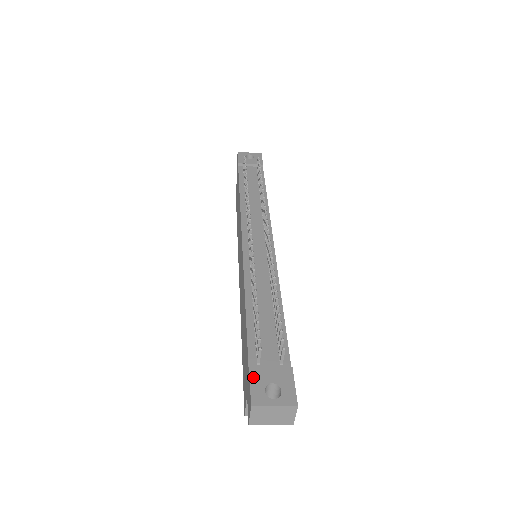
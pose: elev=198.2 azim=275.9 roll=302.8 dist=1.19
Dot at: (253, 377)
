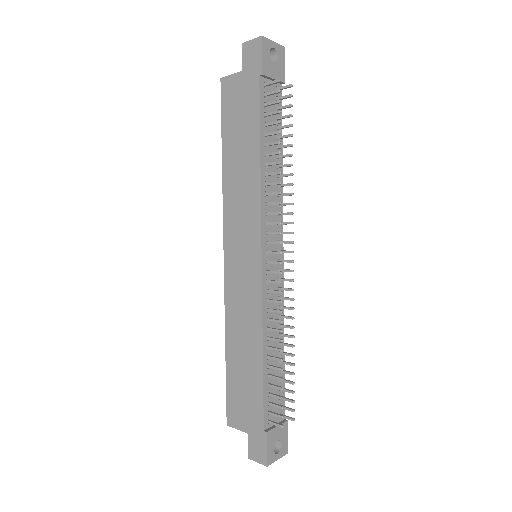
Dot at: (269, 441)
